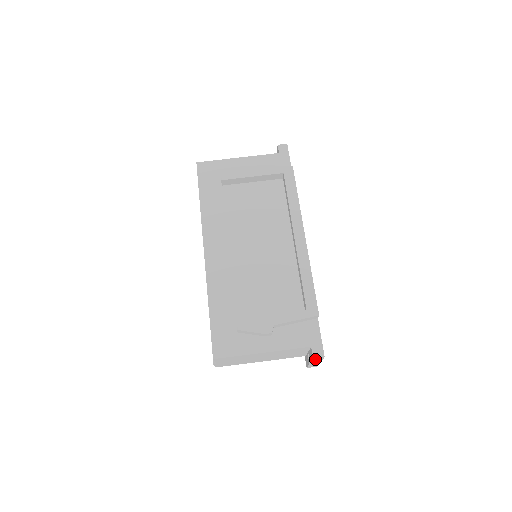
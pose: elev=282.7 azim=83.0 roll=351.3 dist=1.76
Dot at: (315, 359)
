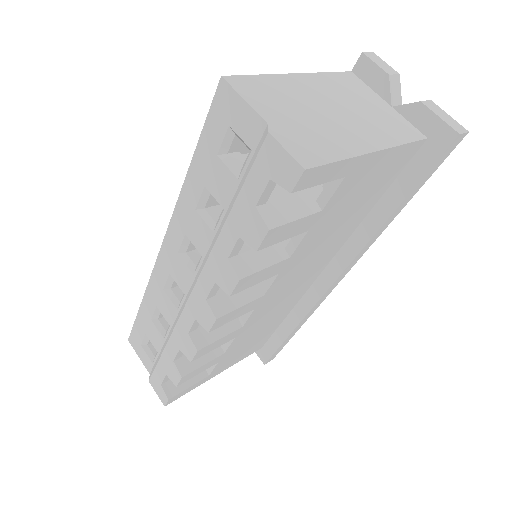
Dot at: (375, 62)
